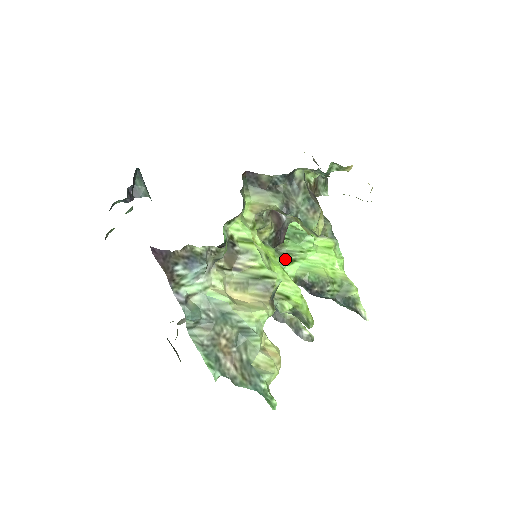
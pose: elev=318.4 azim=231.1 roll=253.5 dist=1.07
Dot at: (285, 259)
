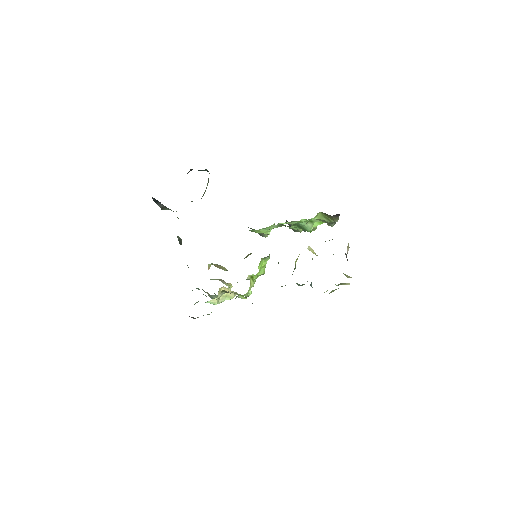
Dot at: occluded
